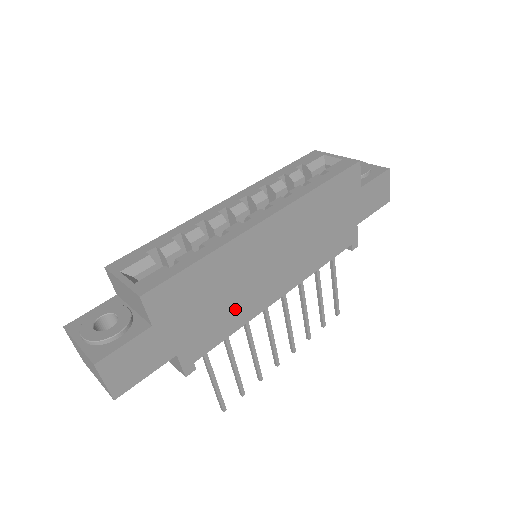
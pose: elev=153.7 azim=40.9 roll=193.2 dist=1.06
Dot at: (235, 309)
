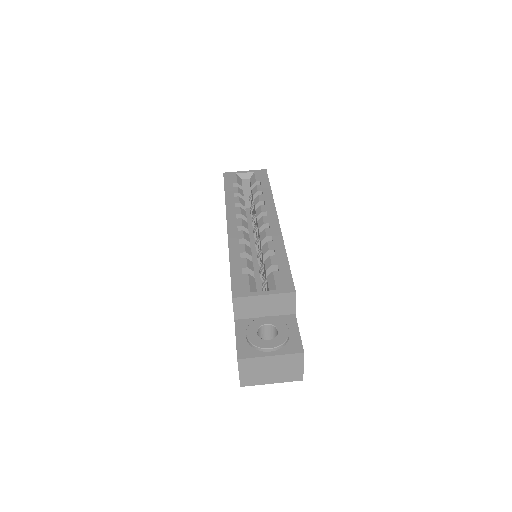
Dot at: occluded
